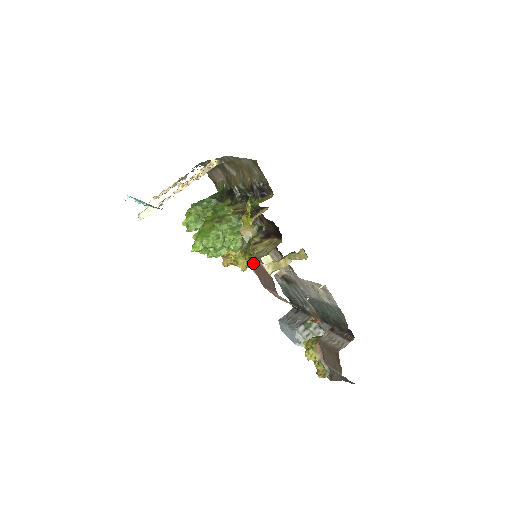
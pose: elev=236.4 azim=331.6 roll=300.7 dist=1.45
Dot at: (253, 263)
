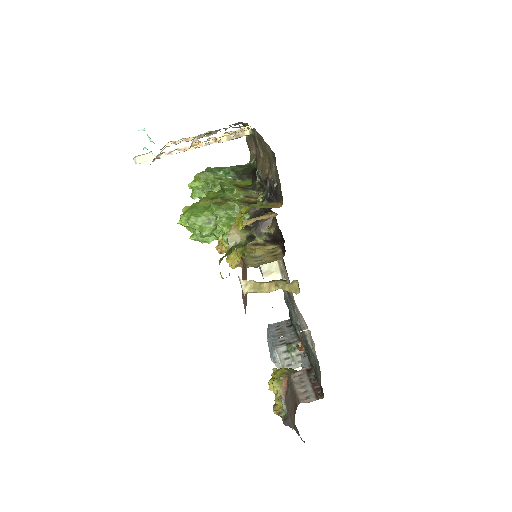
Dot at: (243, 266)
